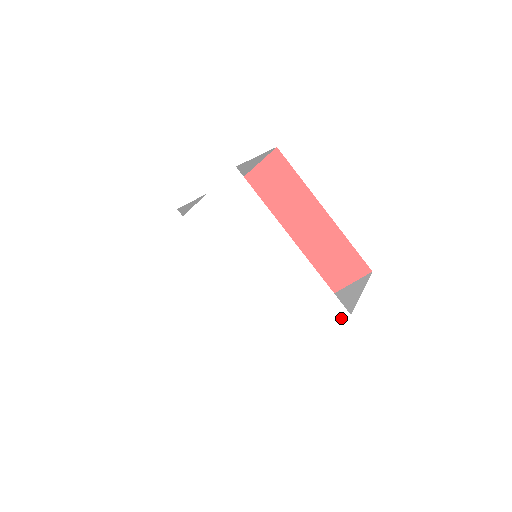
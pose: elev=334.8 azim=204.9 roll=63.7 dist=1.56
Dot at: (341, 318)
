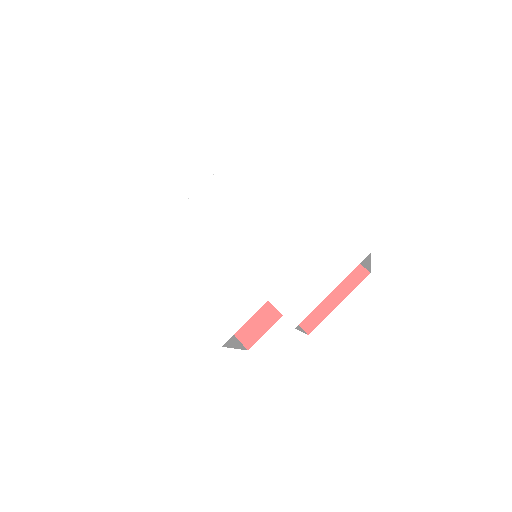
Dot at: (361, 258)
